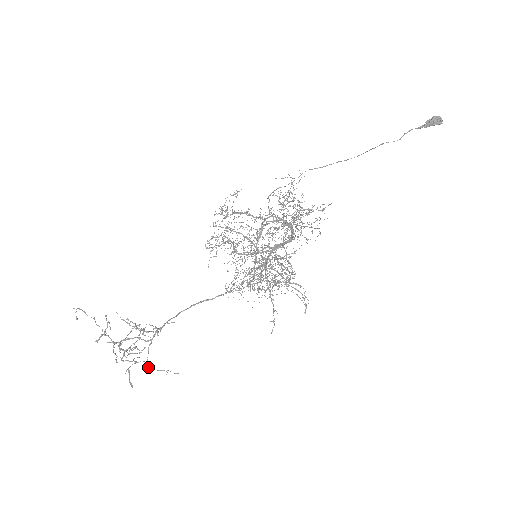
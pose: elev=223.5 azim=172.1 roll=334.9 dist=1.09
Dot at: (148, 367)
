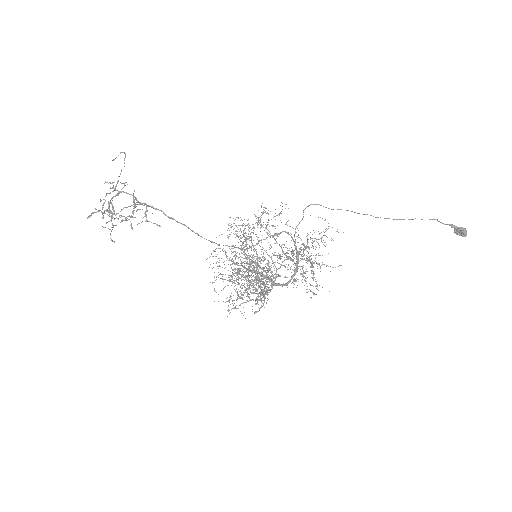
Dot at: (117, 213)
